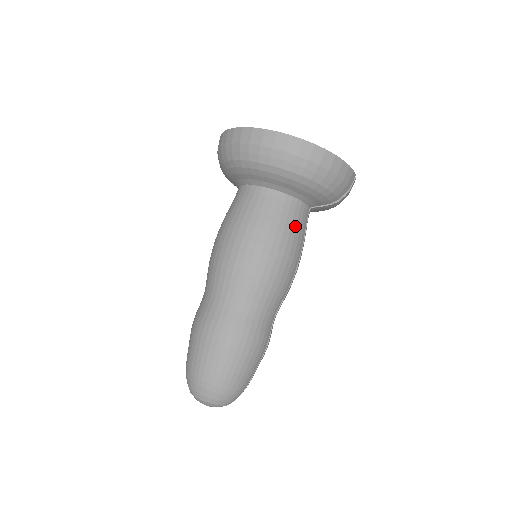
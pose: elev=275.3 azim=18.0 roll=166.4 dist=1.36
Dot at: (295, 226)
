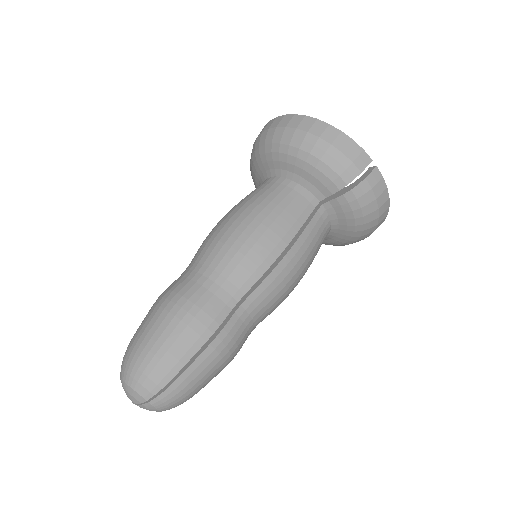
Dot at: (286, 205)
